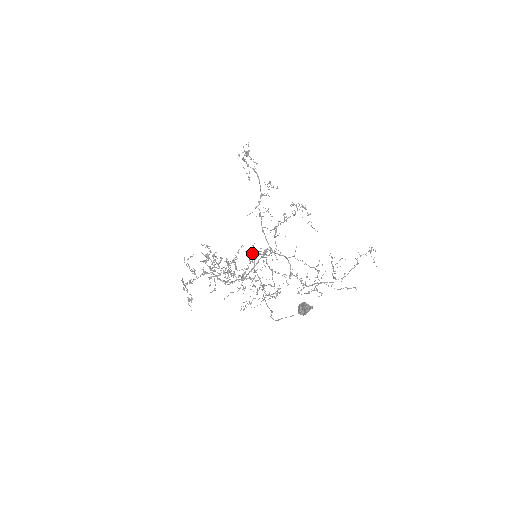
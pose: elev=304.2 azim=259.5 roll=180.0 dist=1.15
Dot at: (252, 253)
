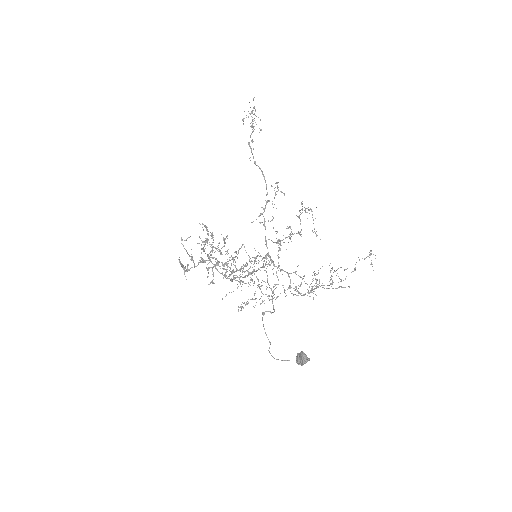
Dot at: occluded
